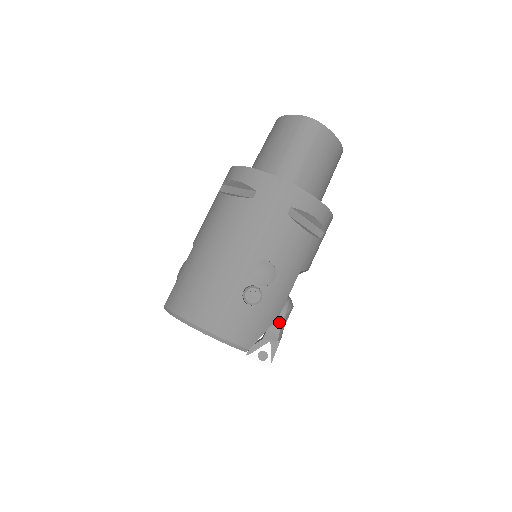
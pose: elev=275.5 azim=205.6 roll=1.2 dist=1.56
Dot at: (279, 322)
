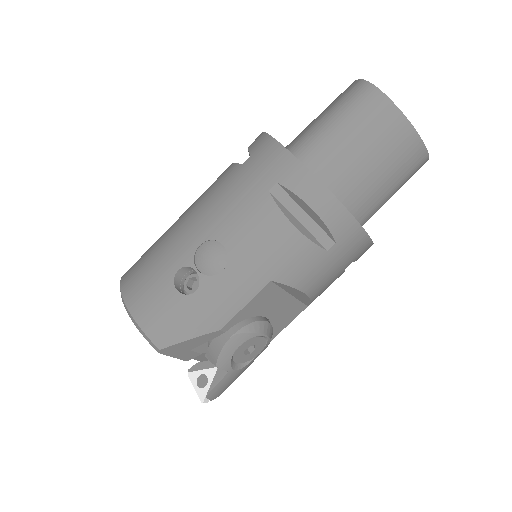
Dot at: (224, 339)
